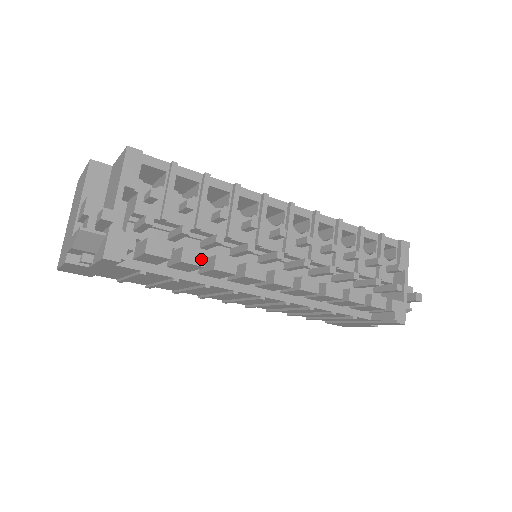
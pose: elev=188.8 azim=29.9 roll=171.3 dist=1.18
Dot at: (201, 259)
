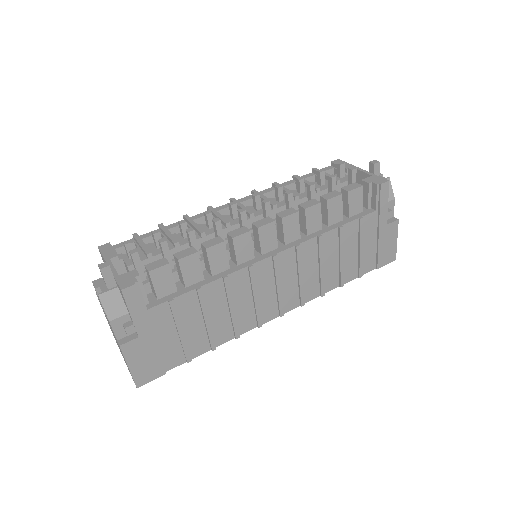
Dot at: (191, 251)
